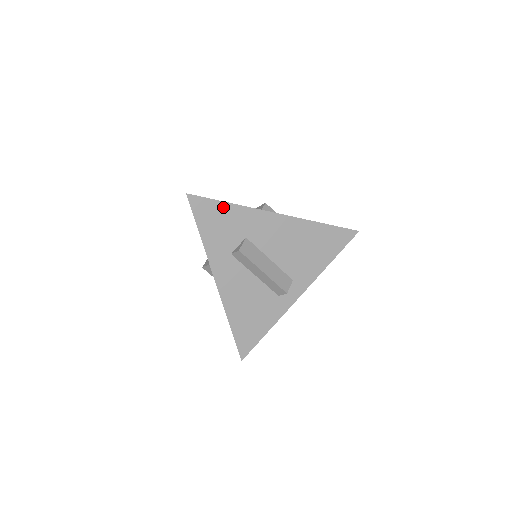
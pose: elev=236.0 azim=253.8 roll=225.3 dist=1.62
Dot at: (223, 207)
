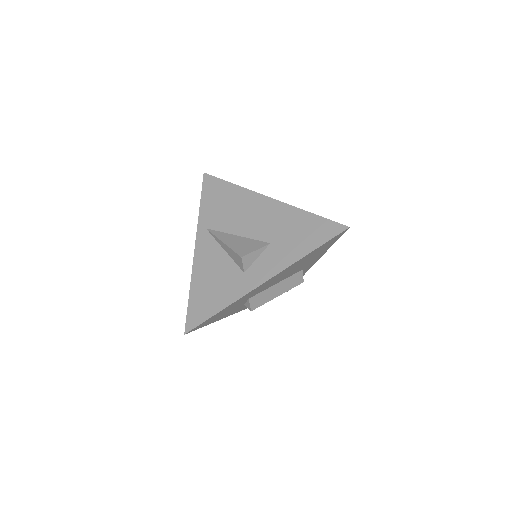
Dot at: (218, 314)
